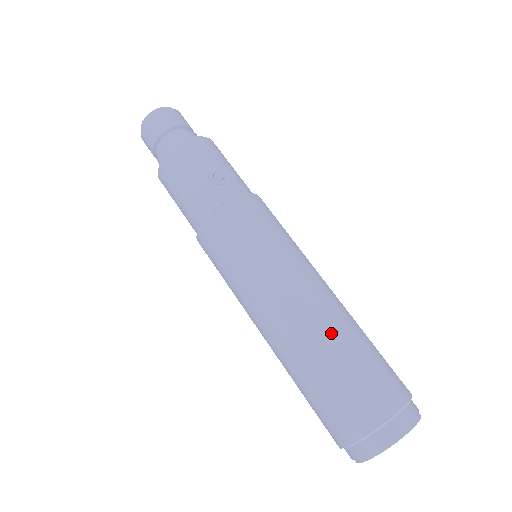
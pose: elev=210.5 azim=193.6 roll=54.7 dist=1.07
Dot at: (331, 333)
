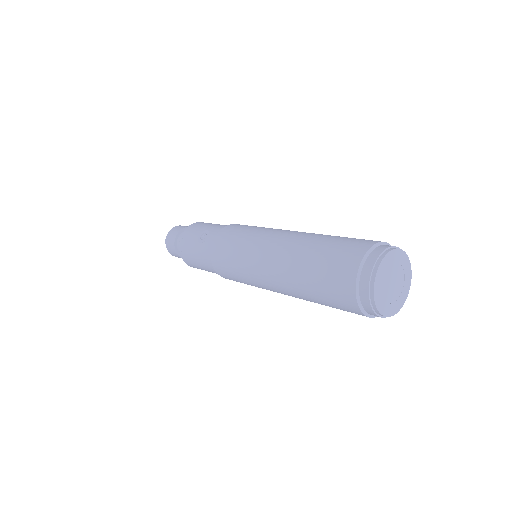
Dot at: (297, 256)
